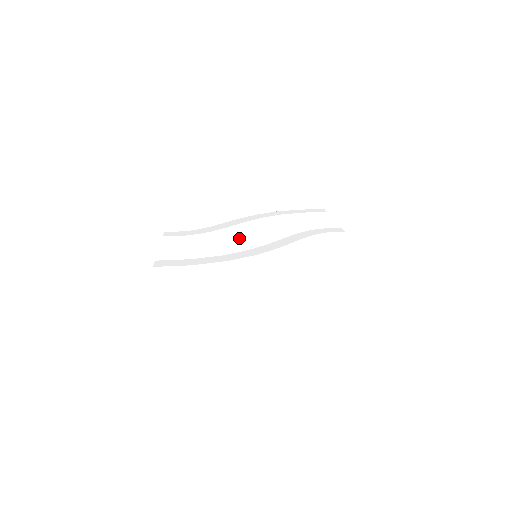
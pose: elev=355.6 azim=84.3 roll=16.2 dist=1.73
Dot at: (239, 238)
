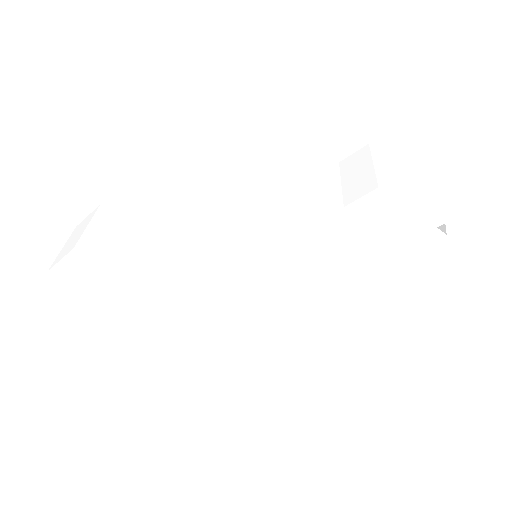
Dot at: occluded
